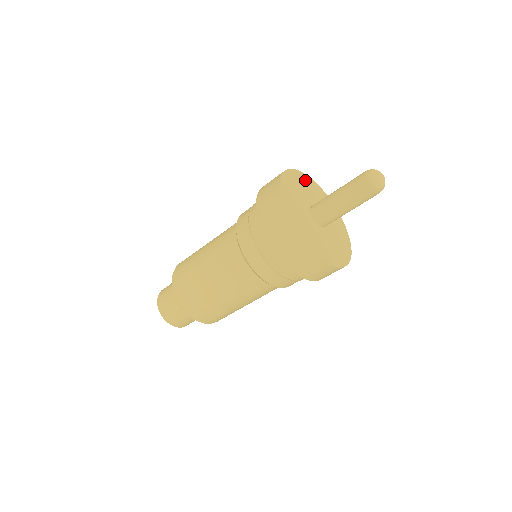
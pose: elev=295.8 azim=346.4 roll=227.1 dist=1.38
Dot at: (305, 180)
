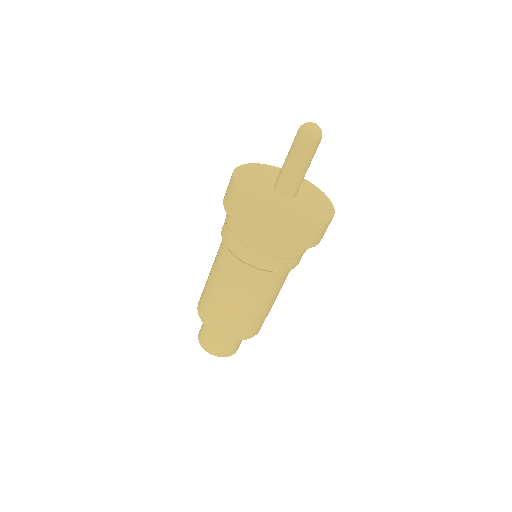
Dot at: (269, 169)
